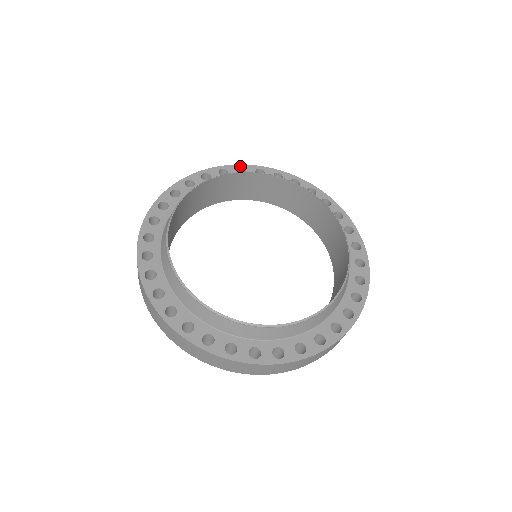
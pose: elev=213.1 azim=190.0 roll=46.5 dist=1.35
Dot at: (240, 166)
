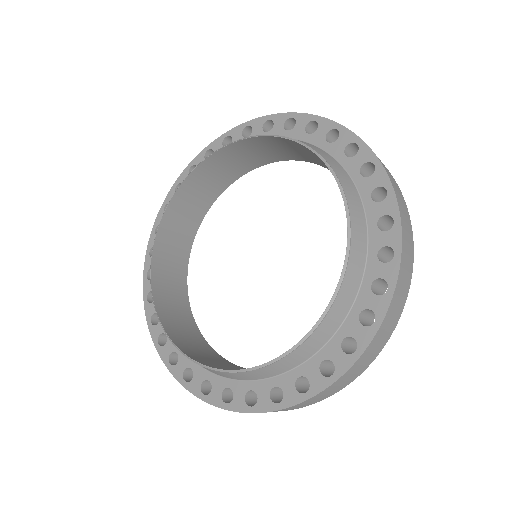
Dot at: (175, 186)
